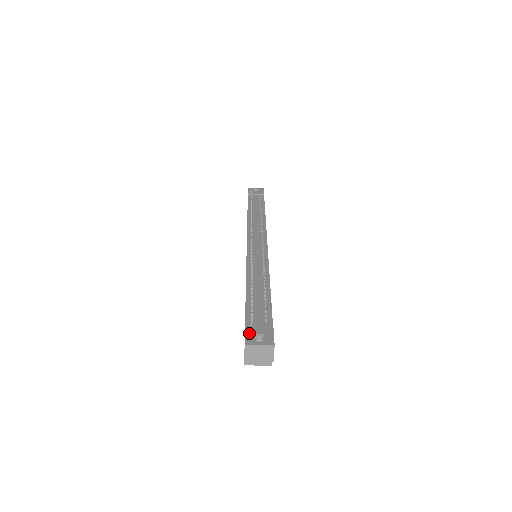
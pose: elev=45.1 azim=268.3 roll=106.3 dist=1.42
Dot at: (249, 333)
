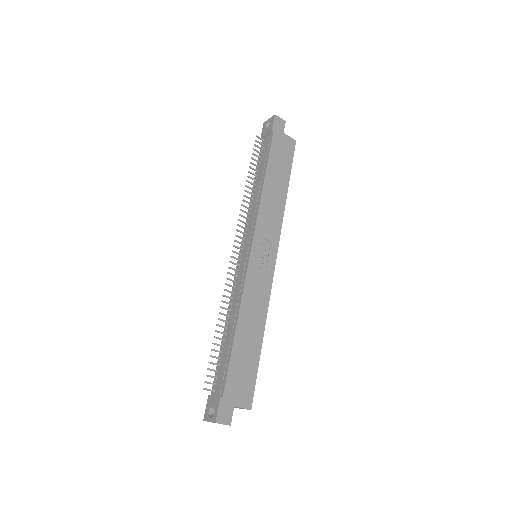
Dot at: (208, 406)
